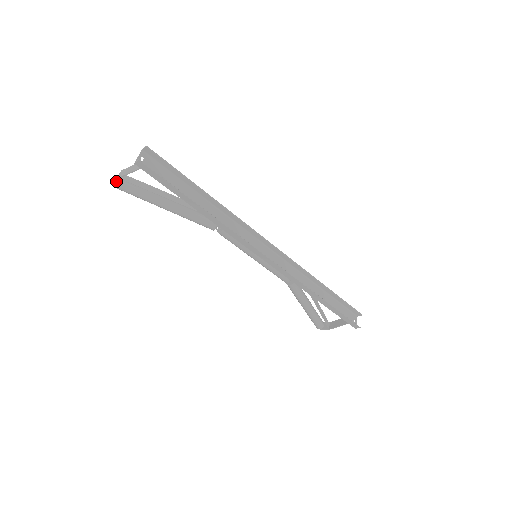
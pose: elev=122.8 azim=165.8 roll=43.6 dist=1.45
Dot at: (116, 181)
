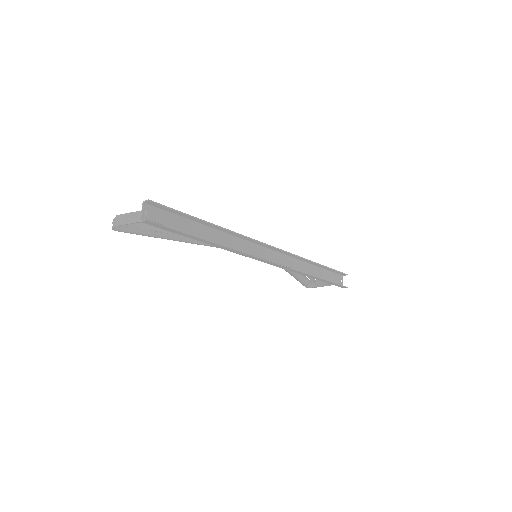
Dot at: (114, 227)
